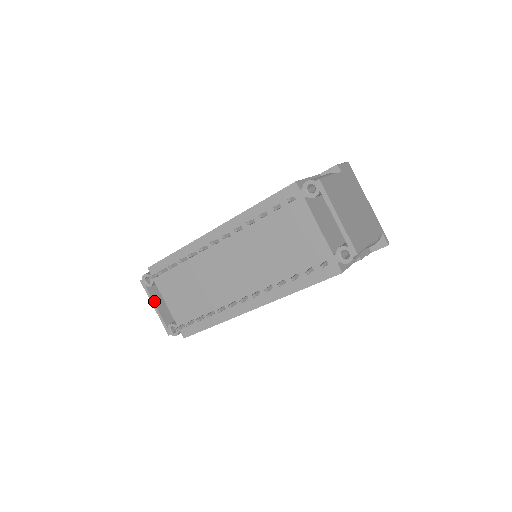
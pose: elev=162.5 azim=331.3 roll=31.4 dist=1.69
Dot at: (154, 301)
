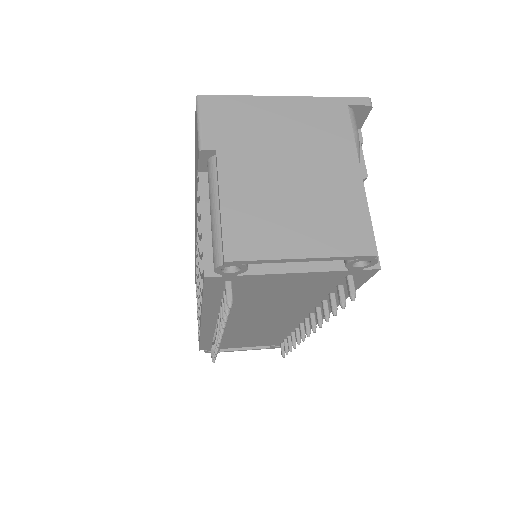
Dot at: (237, 349)
